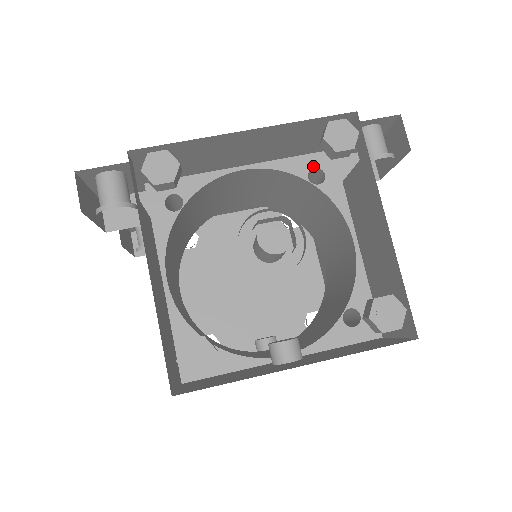
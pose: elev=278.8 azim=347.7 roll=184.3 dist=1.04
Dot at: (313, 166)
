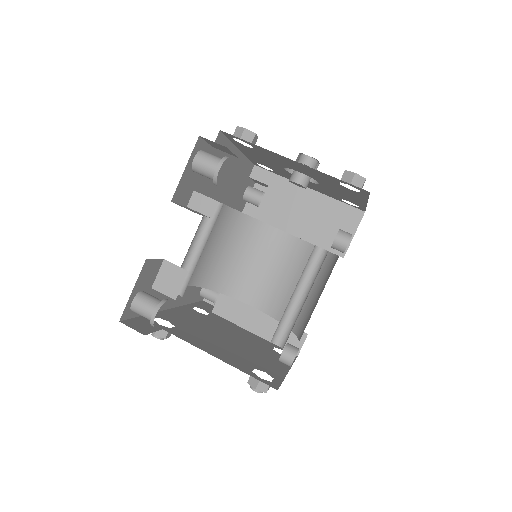
Dot at: occluded
